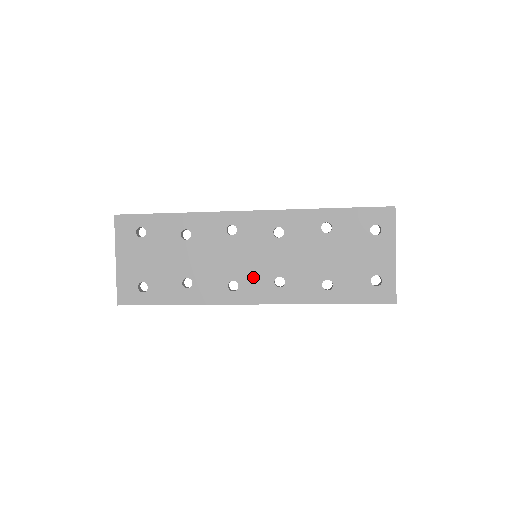
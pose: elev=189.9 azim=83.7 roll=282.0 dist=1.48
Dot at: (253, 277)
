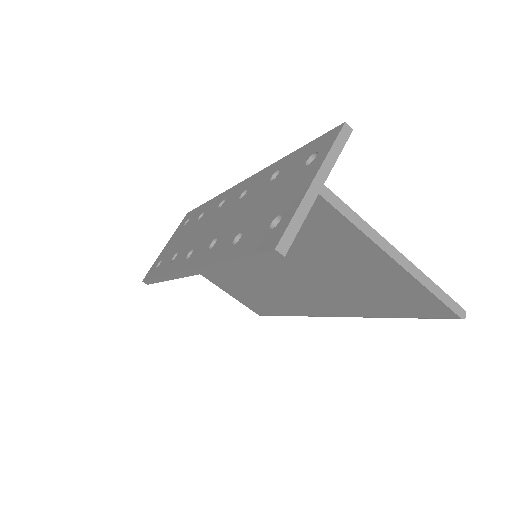
Dot at: (203, 243)
